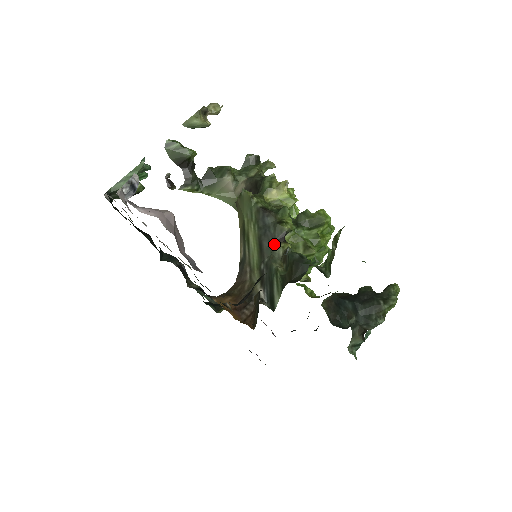
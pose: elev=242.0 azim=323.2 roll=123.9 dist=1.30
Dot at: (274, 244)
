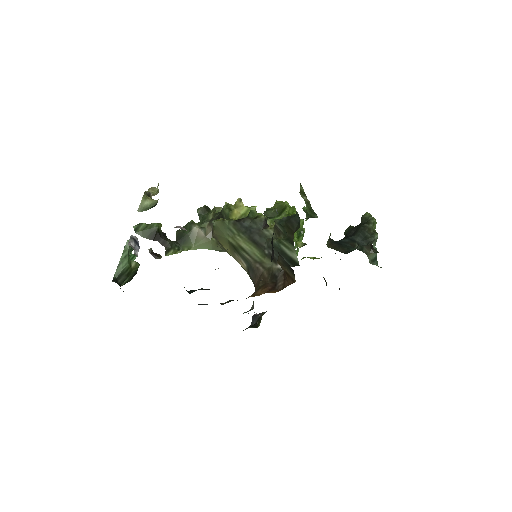
Dot at: (263, 232)
